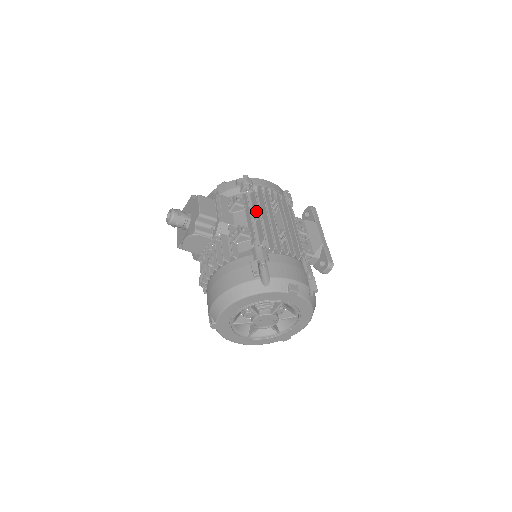
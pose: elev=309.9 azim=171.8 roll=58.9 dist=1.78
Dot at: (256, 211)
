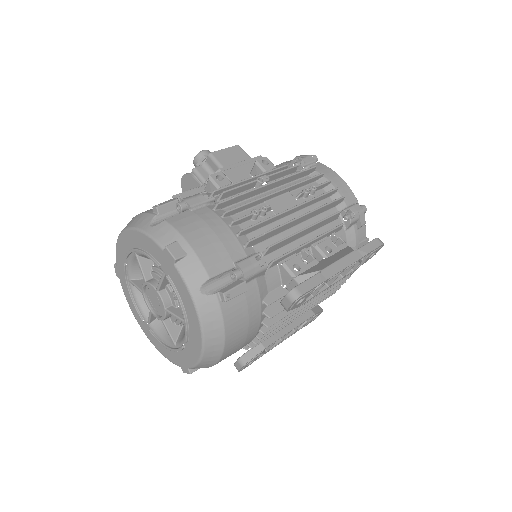
Dot at: occluded
